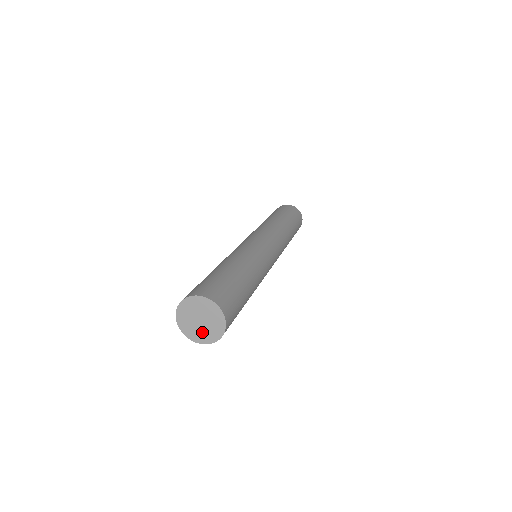
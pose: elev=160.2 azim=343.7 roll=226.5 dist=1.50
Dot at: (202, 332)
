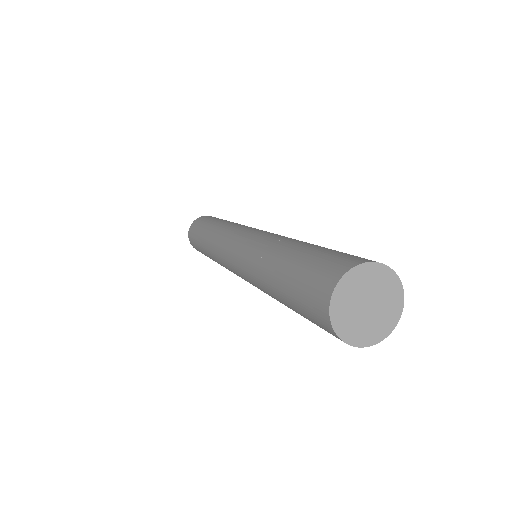
Dot at: (368, 325)
